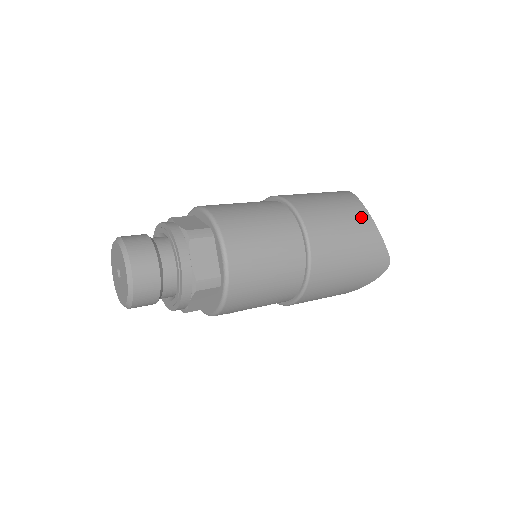
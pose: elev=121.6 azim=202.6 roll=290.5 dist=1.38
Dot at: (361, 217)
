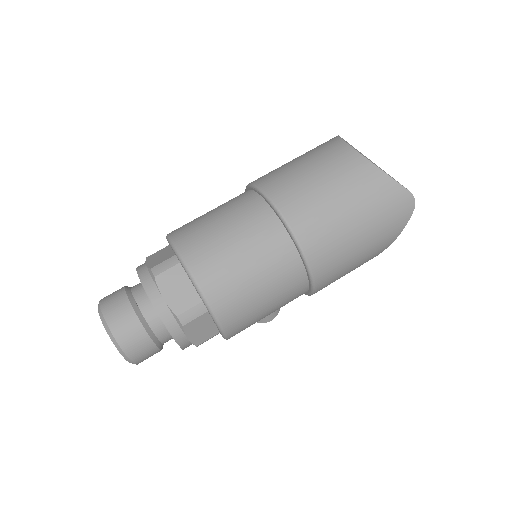
Dot at: (349, 162)
